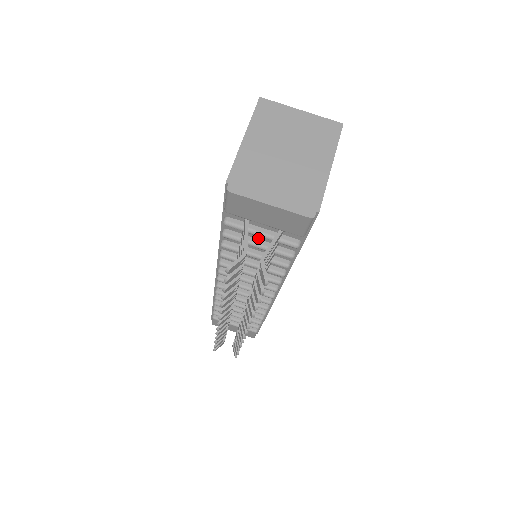
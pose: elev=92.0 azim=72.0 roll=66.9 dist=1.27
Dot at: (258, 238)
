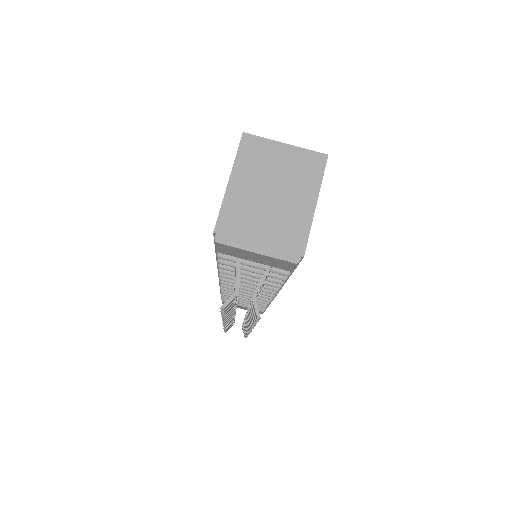
Dot at: occluded
